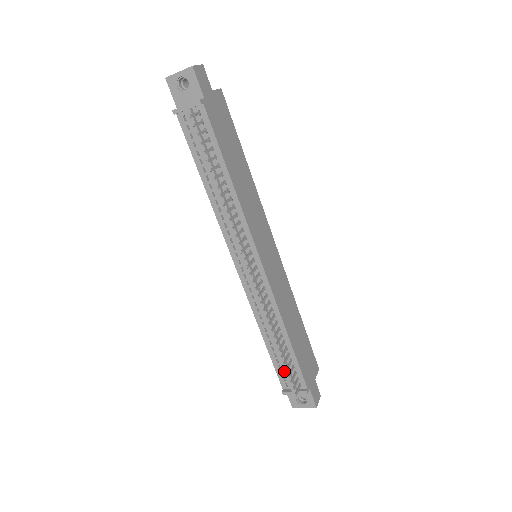
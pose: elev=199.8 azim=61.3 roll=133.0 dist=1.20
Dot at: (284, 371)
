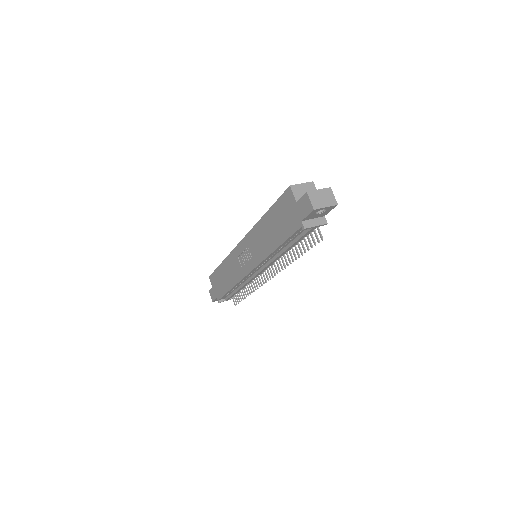
Dot at: (231, 296)
